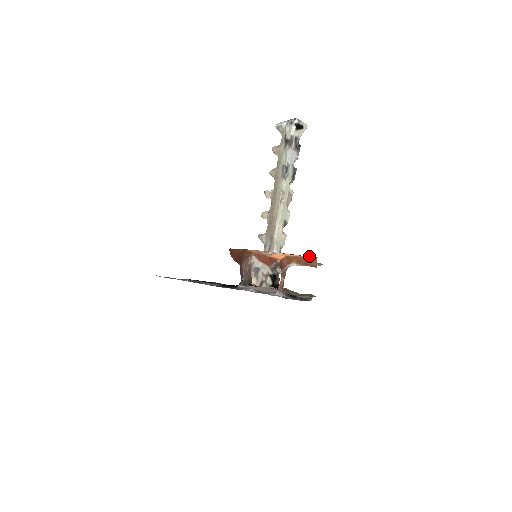
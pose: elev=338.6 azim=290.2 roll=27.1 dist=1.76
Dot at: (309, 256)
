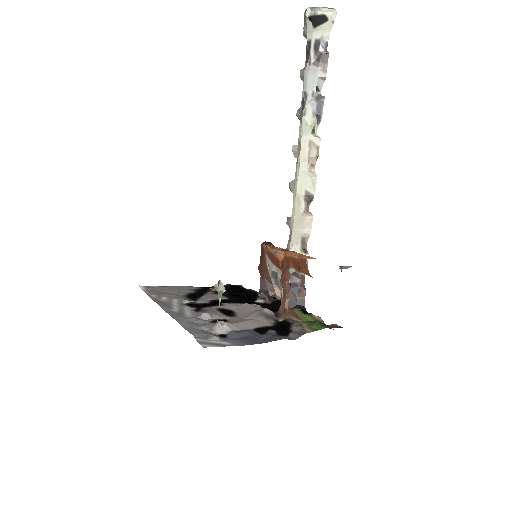
Dot at: (300, 257)
